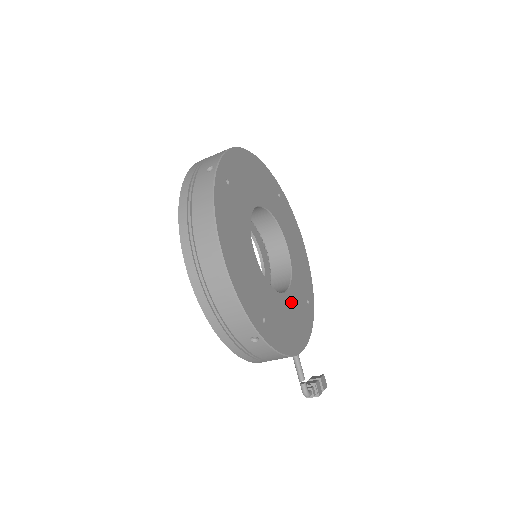
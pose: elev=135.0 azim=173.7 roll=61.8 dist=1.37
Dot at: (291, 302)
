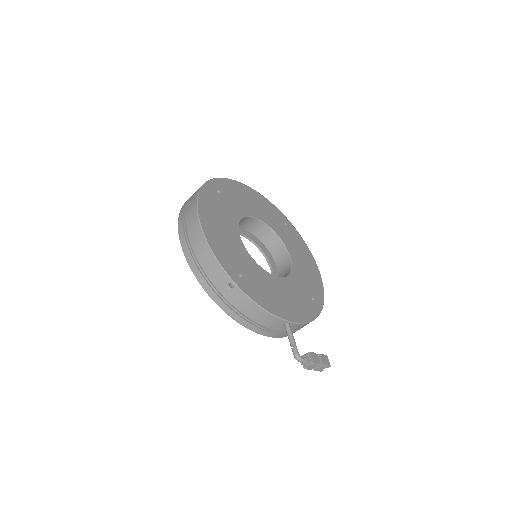
Dot at: (285, 286)
